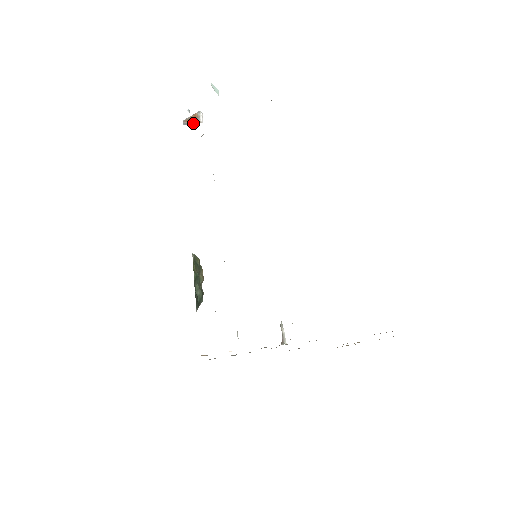
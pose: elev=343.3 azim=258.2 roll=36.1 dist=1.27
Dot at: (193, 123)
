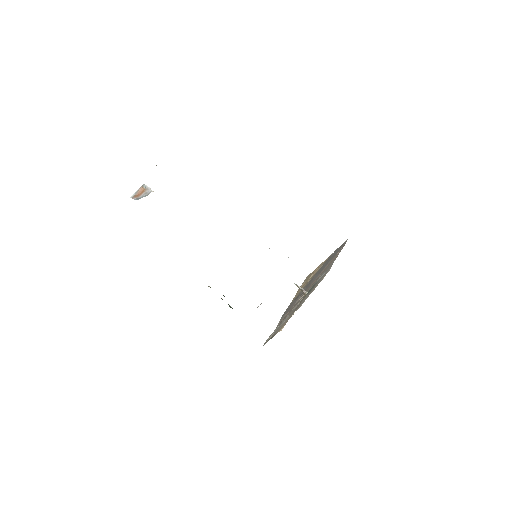
Dot at: (146, 195)
